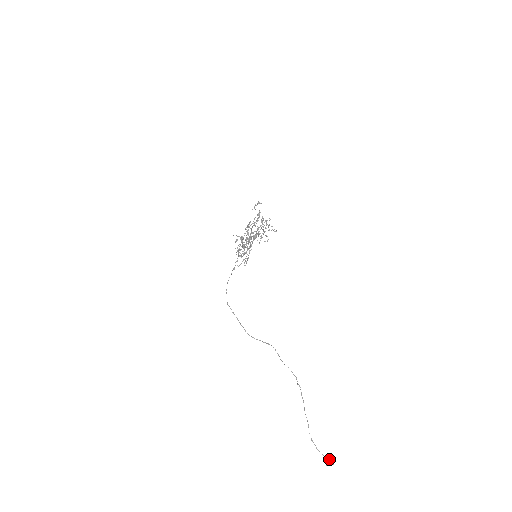
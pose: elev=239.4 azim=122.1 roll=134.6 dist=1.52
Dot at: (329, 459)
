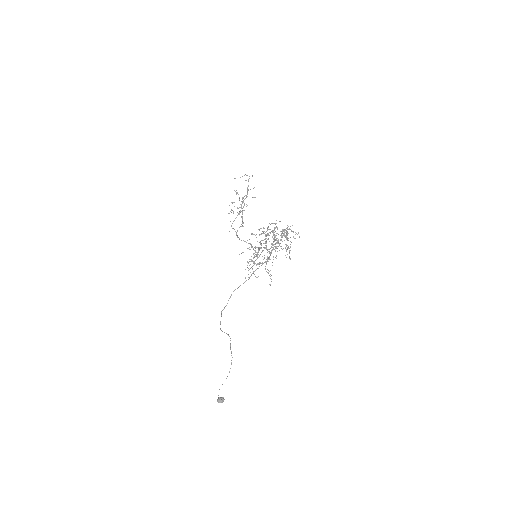
Dot at: (222, 401)
